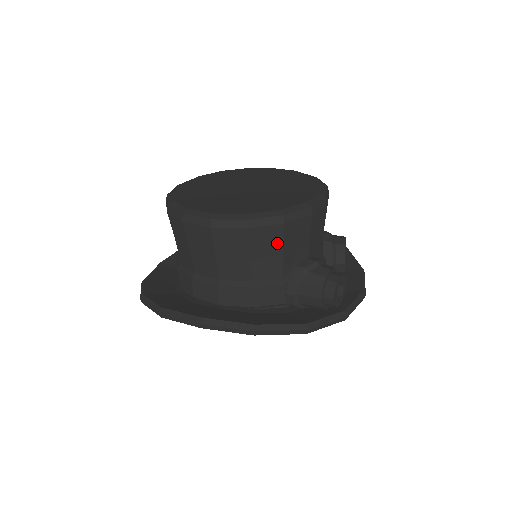
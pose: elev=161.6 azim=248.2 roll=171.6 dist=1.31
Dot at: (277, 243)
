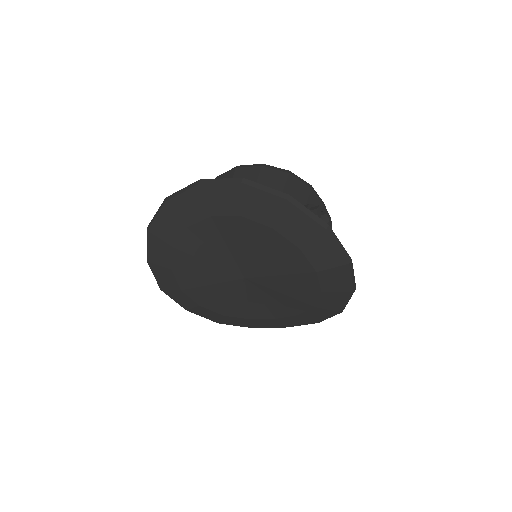
Dot at: (280, 183)
